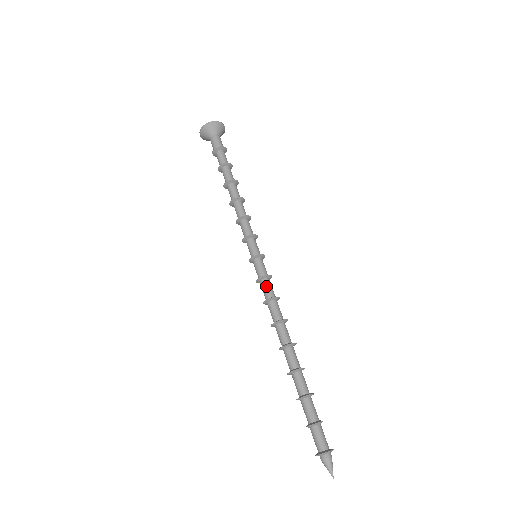
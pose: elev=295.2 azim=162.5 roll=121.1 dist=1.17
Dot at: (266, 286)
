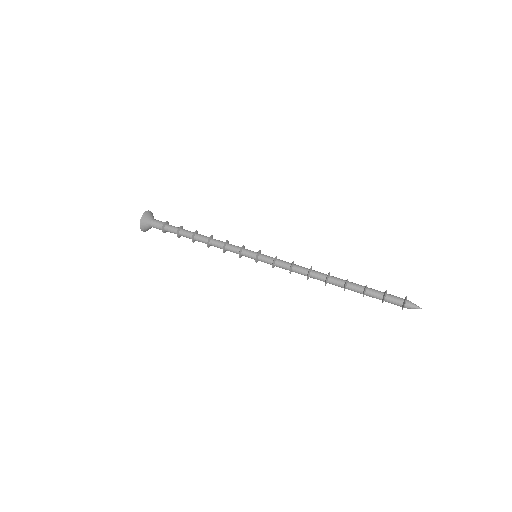
Dot at: (281, 263)
